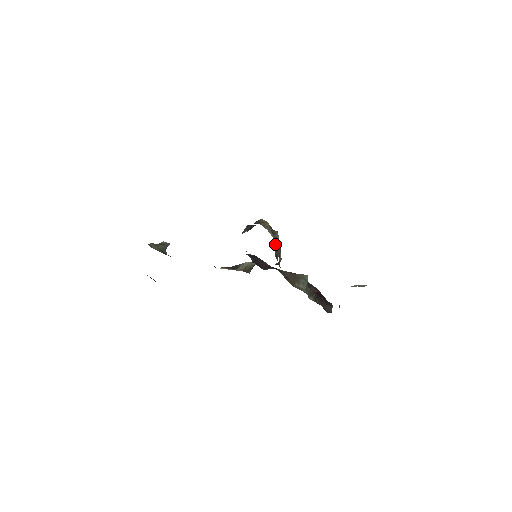
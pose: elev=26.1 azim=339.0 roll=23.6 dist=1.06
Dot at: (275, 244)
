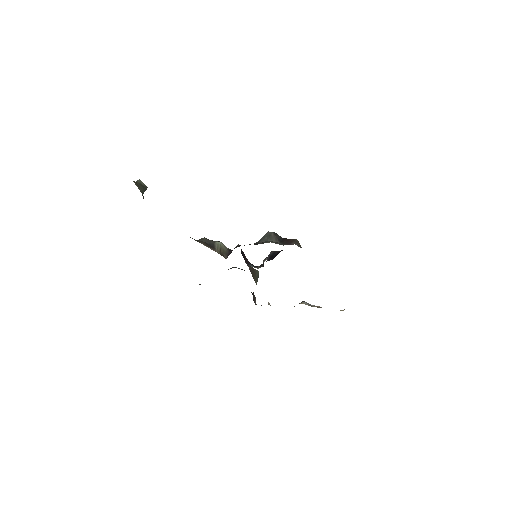
Dot at: occluded
